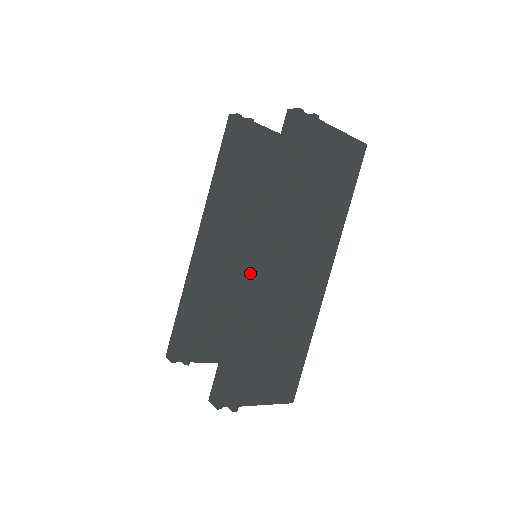
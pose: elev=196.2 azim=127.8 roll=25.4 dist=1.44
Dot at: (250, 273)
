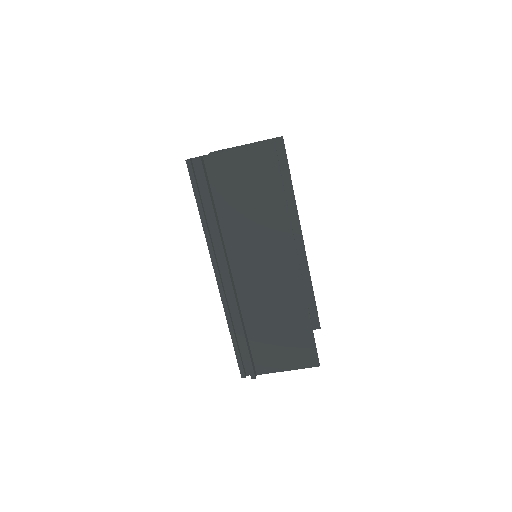
Dot at: (218, 284)
